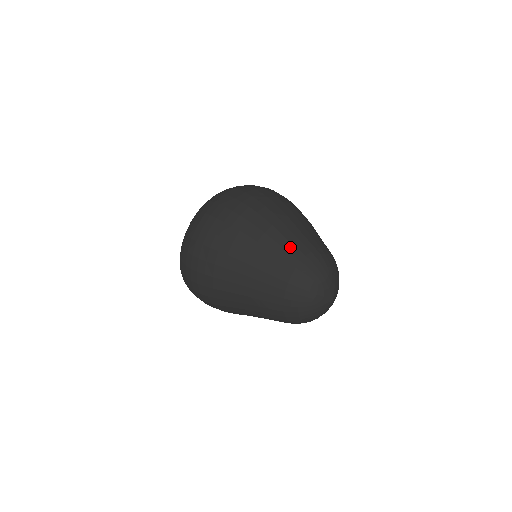
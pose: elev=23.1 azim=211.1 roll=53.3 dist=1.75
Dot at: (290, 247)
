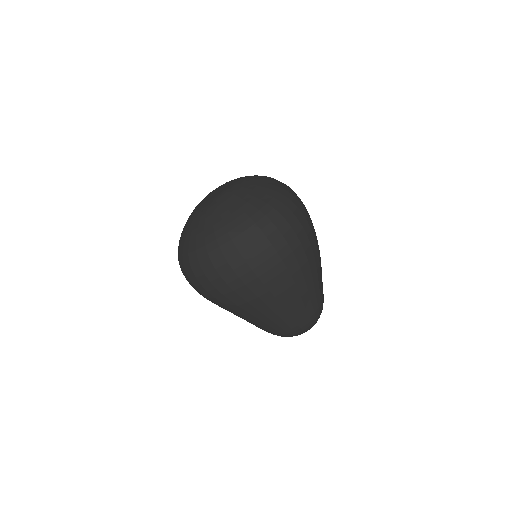
Dot at: (302, 310)
